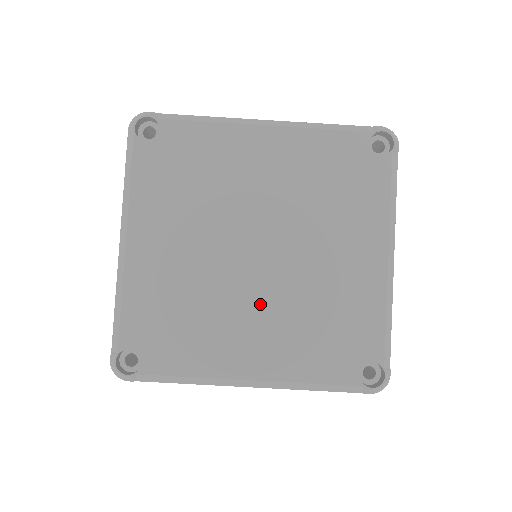
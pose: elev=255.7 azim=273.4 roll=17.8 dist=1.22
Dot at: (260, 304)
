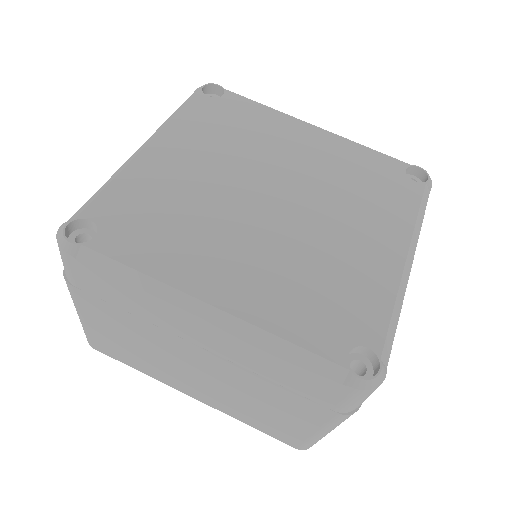
Dot at: (256, 240)
